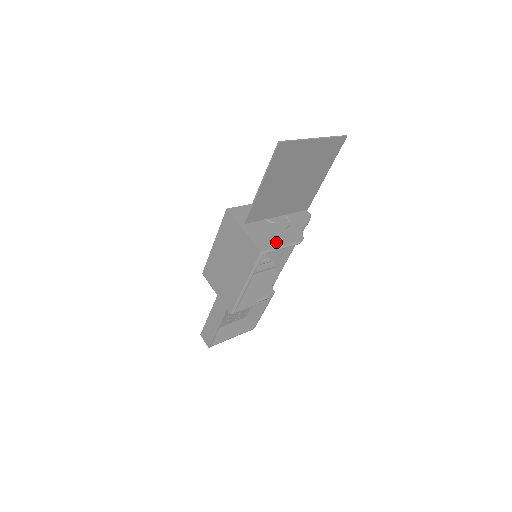
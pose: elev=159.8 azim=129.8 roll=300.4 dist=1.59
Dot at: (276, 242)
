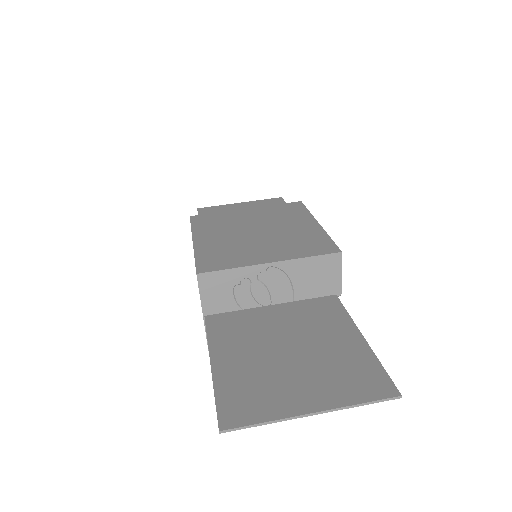
Dot at: occluded
